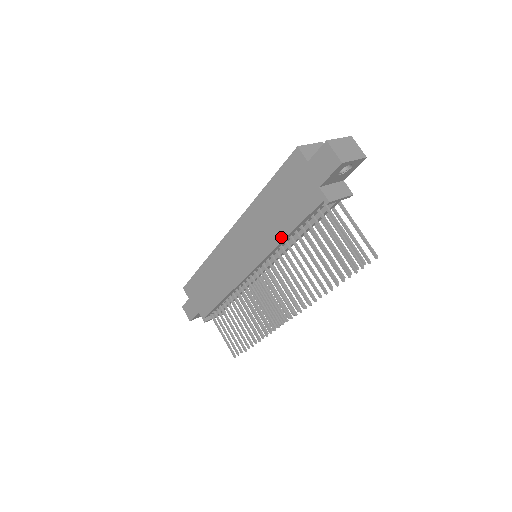
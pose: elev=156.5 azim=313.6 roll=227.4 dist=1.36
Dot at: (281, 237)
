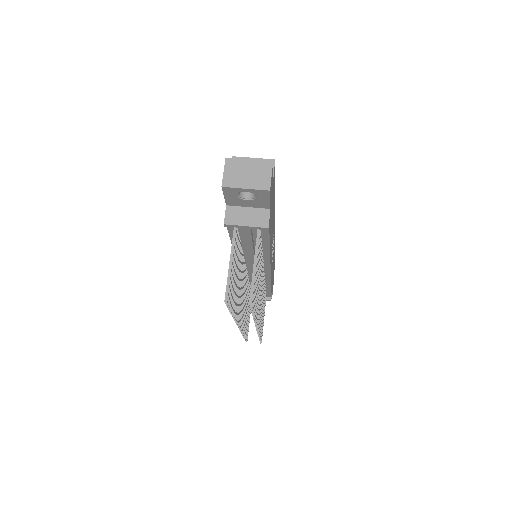
Dot at: occluded
